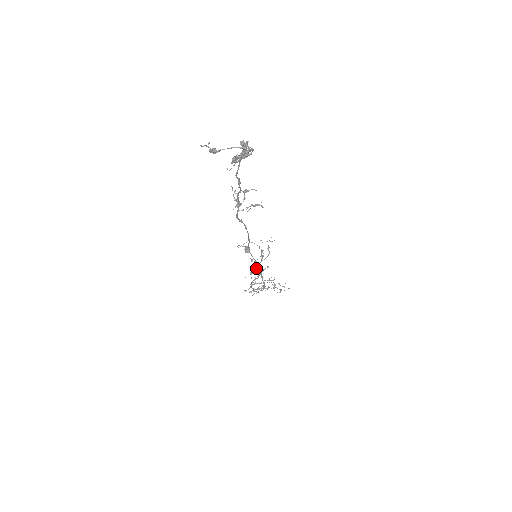
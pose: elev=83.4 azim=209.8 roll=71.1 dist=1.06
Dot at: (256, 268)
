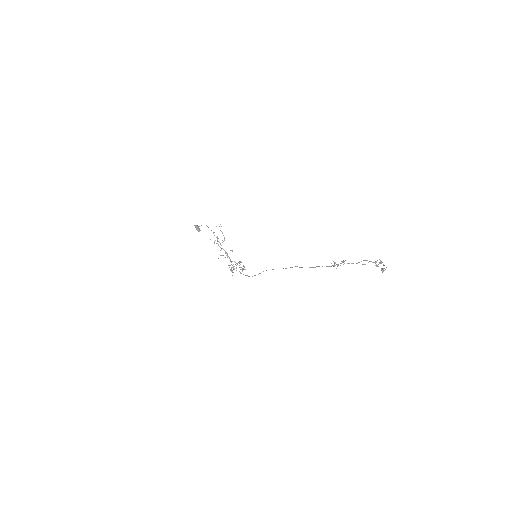
Dot at: occluded
